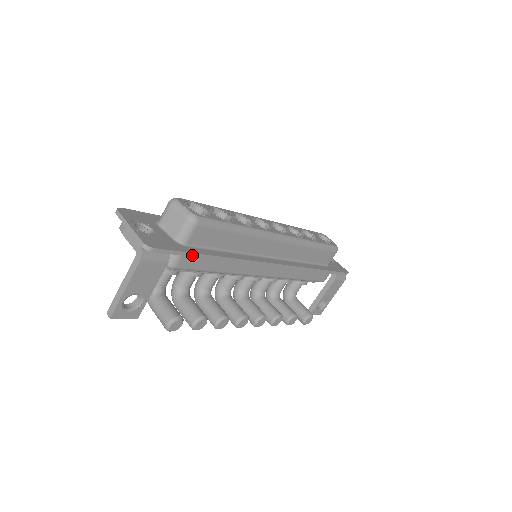
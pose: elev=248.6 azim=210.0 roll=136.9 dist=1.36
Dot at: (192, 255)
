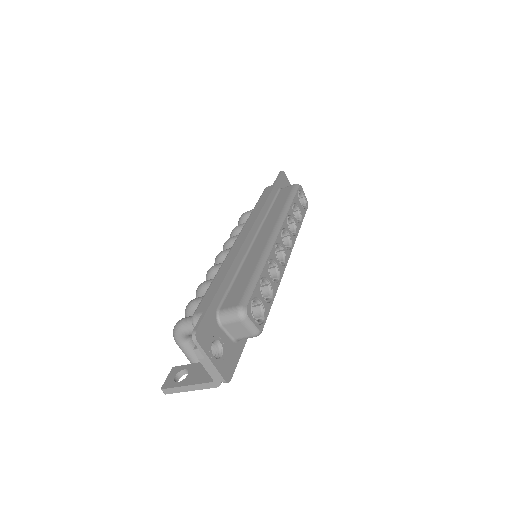
Dot at: (243, 346)
